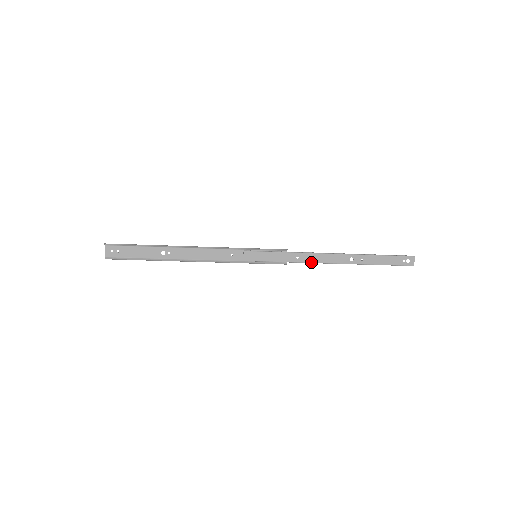
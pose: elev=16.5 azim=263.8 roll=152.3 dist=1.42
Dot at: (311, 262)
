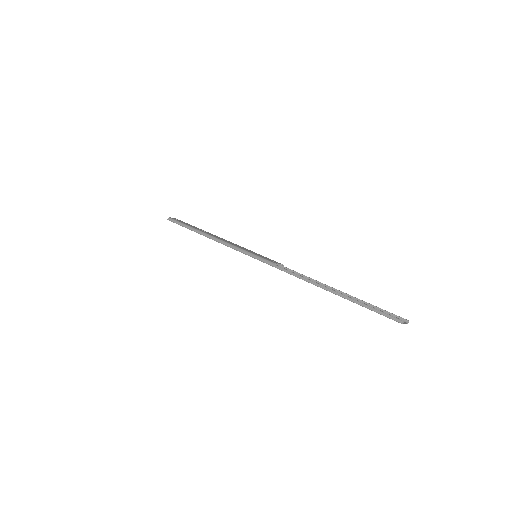
Dot at: occluded
